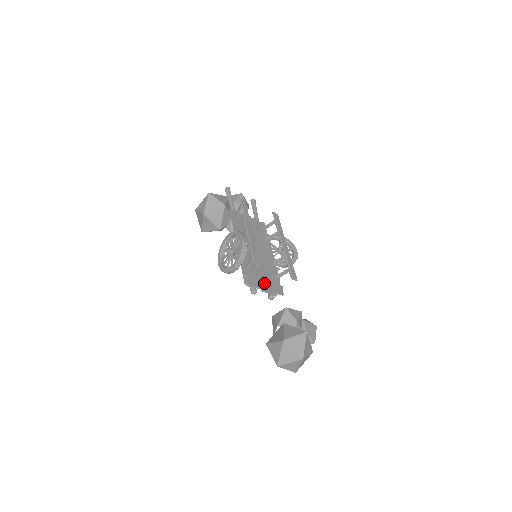
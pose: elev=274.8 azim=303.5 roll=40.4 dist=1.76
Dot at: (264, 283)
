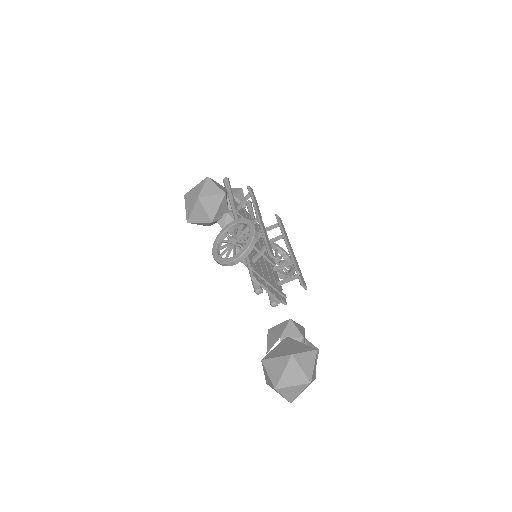
Dot at: (270, 284)
